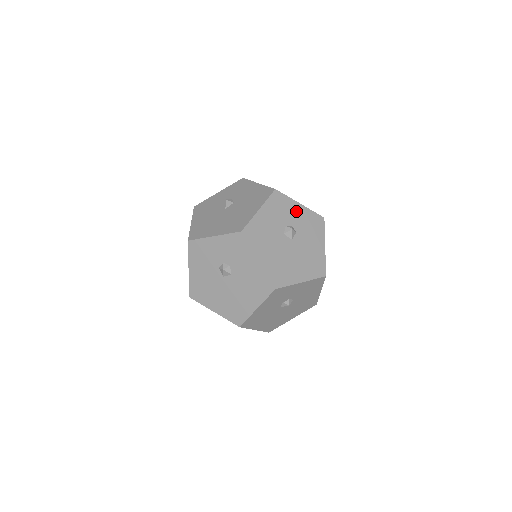
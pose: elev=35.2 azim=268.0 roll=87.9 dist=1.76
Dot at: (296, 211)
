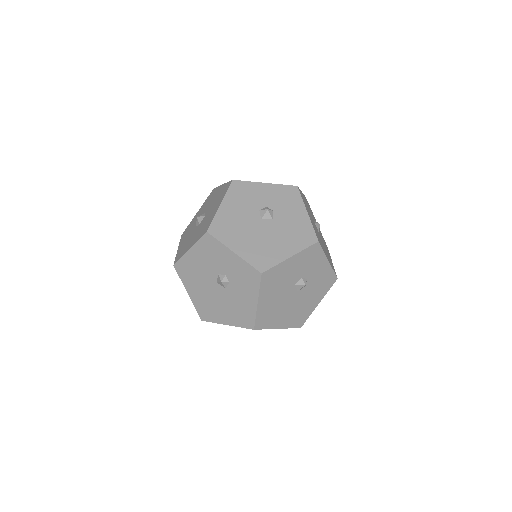
Dot at: occluded
